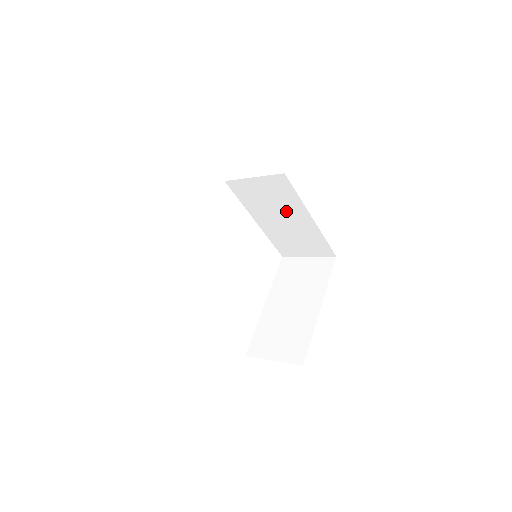
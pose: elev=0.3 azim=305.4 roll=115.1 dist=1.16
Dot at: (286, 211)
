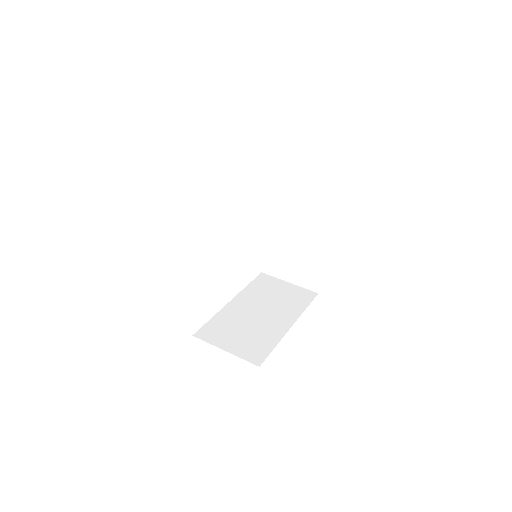
Dot at: occluded
